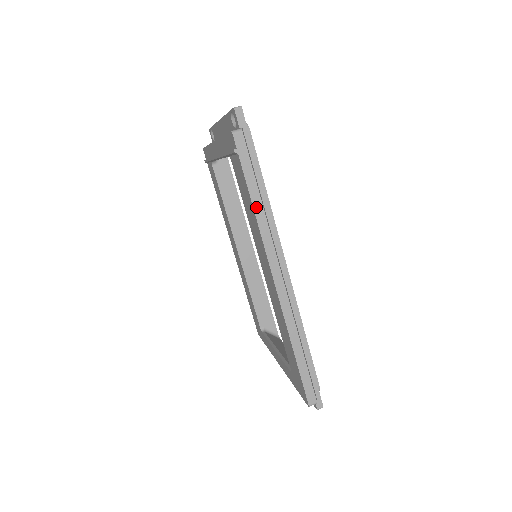
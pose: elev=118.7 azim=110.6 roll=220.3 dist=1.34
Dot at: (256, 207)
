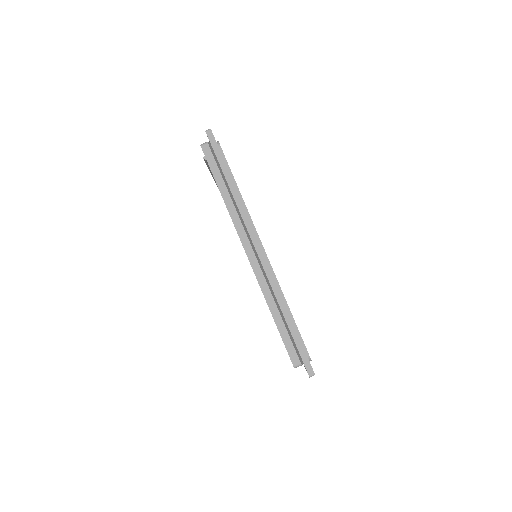
Dot at: (225, 198)
